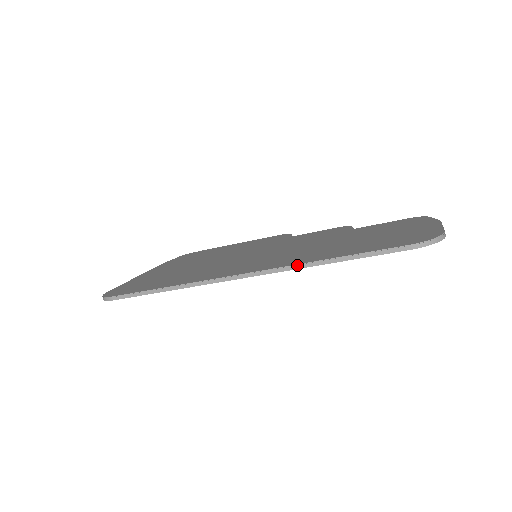
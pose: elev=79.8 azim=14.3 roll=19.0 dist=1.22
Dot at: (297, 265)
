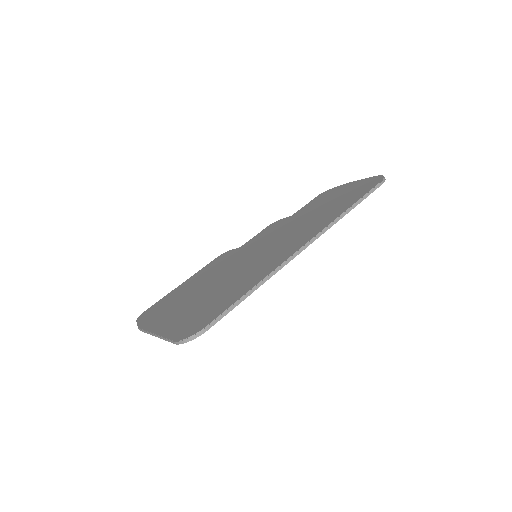
Dot at: (335, 220)
